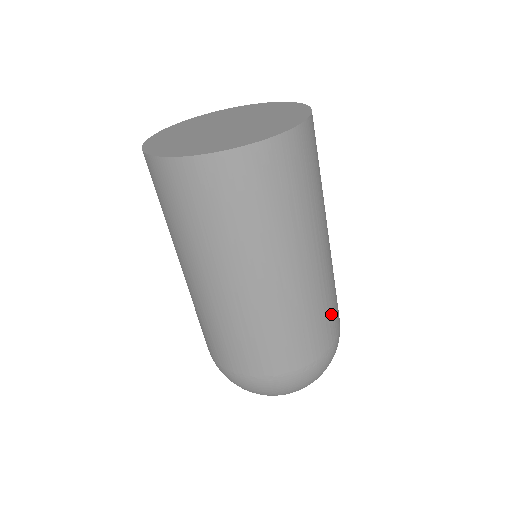
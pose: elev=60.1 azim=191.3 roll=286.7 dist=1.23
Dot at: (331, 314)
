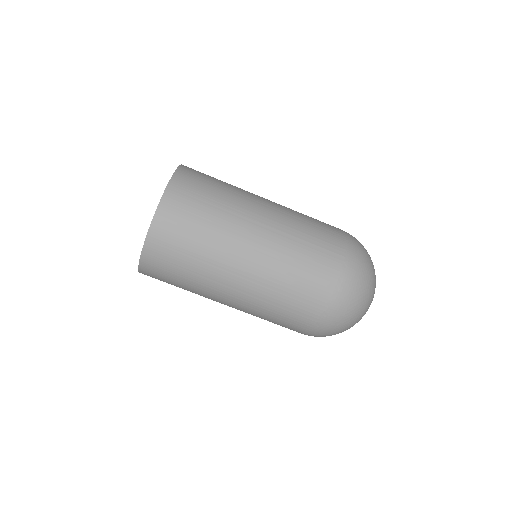
Dot at: (319, 242)
